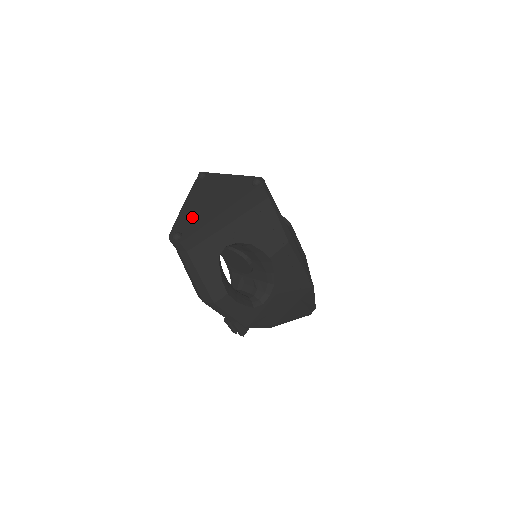
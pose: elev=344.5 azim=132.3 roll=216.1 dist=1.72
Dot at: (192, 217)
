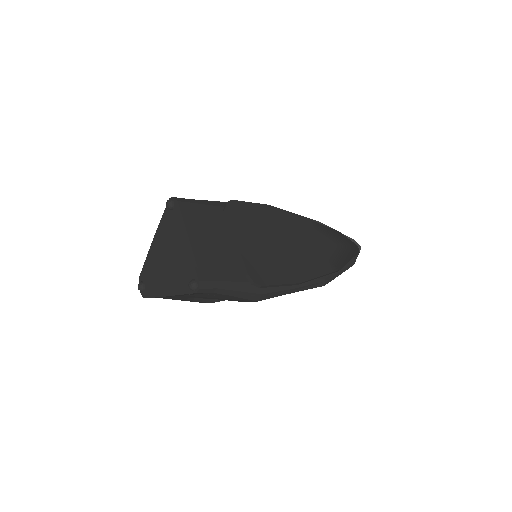
Dot at: (153, 272)
